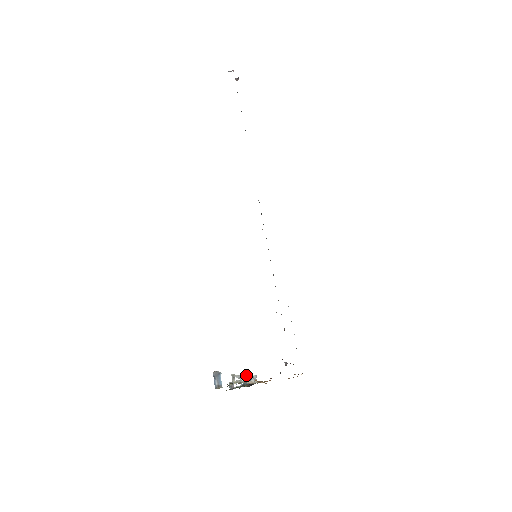
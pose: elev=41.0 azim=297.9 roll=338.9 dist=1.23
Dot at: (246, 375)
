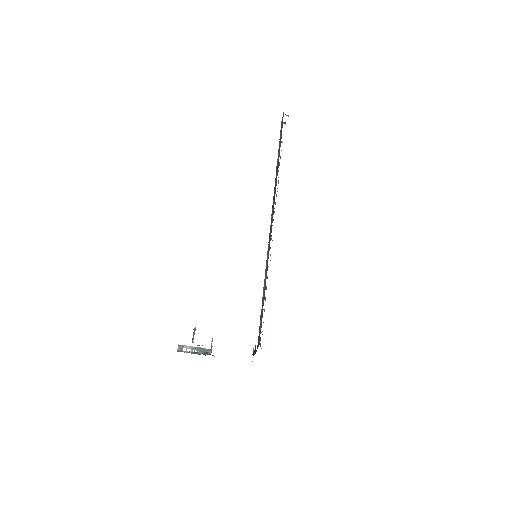
Dot at: occluded
